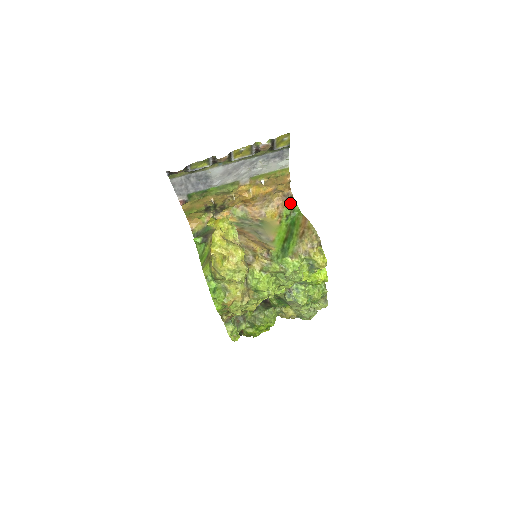
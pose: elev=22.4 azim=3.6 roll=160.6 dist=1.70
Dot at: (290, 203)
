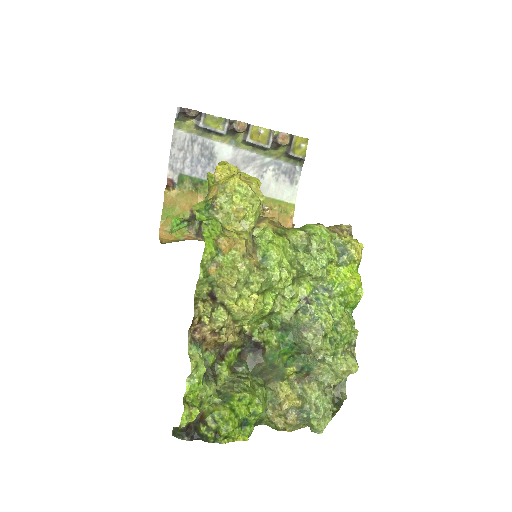
Dot at: occluded
